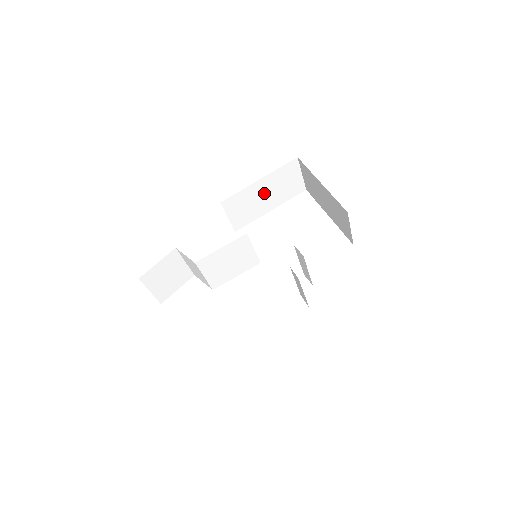
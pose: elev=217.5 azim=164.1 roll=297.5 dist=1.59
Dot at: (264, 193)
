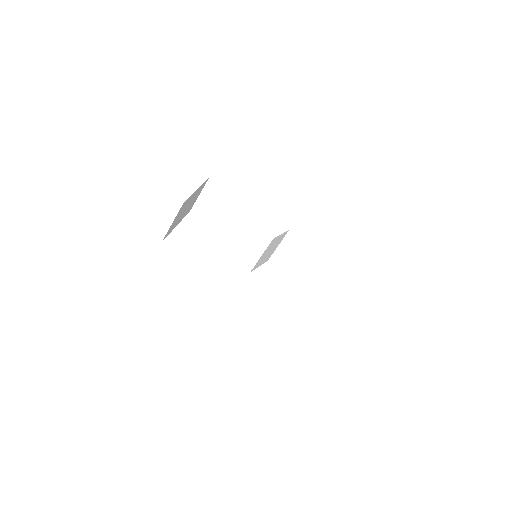
Dot at: (310, 268)
